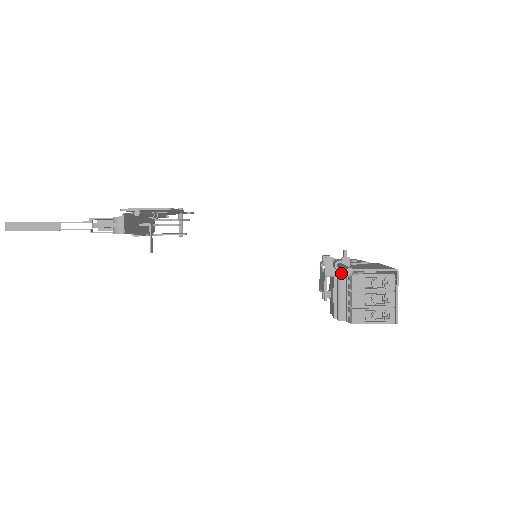
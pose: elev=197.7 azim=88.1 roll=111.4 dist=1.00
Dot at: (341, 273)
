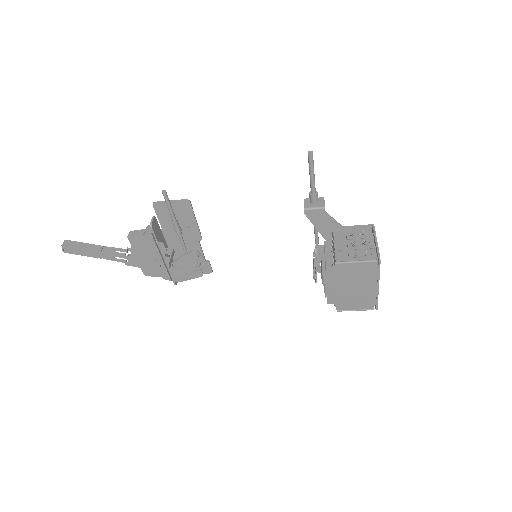
Dot at: (317, 206)
